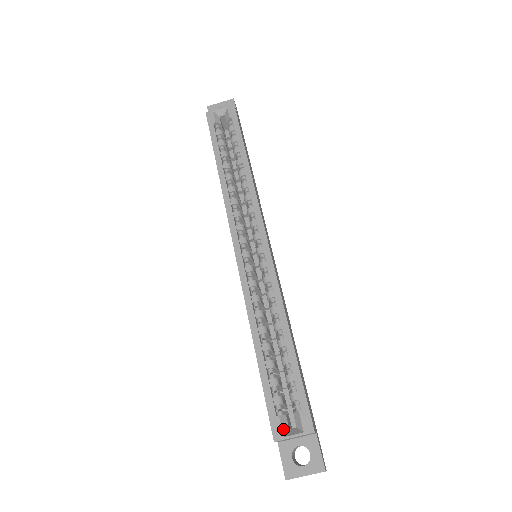
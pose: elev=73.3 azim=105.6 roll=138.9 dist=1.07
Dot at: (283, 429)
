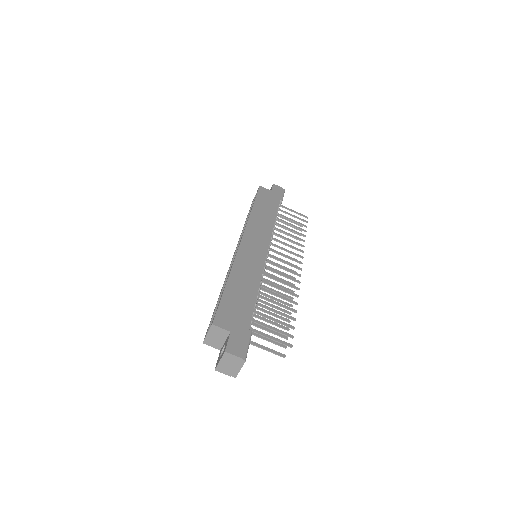
Dot at: occluded
